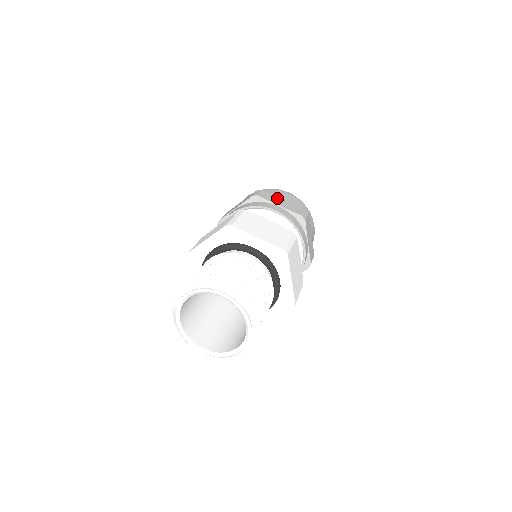
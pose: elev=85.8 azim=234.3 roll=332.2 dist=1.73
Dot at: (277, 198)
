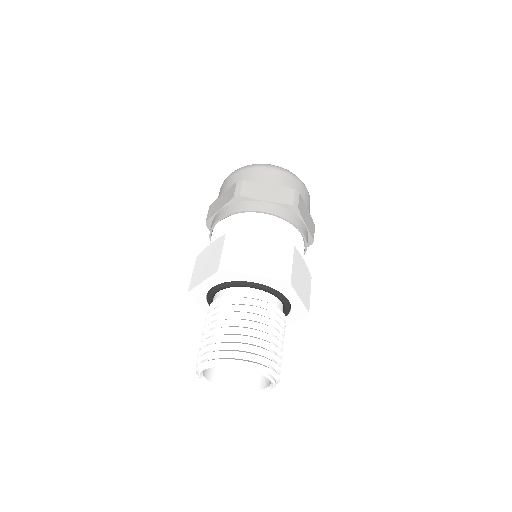
Dot at: (305, 209)
